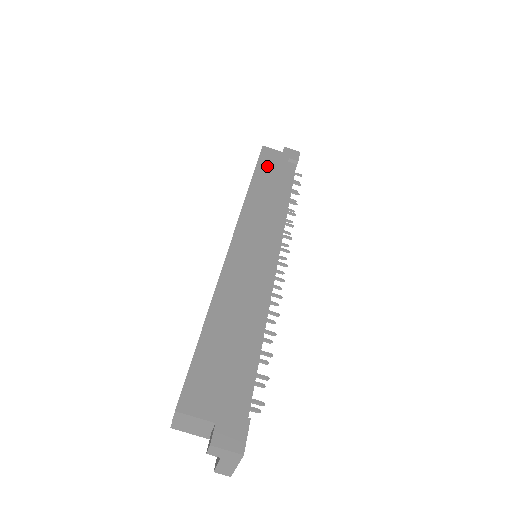
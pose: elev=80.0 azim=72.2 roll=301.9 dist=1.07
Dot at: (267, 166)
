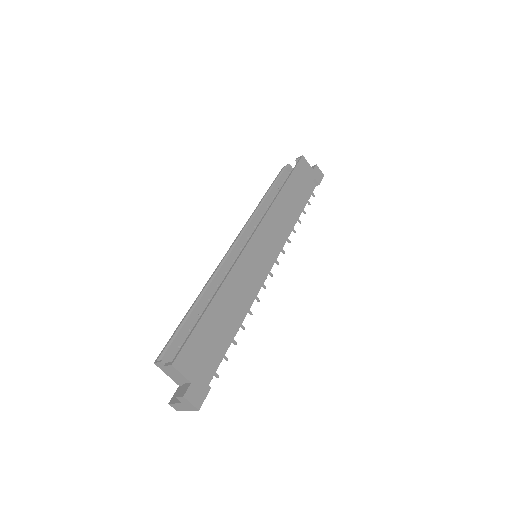
Dot at: (298, 179)
